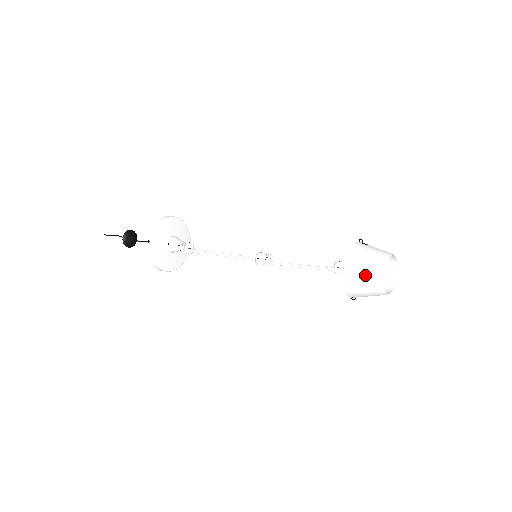
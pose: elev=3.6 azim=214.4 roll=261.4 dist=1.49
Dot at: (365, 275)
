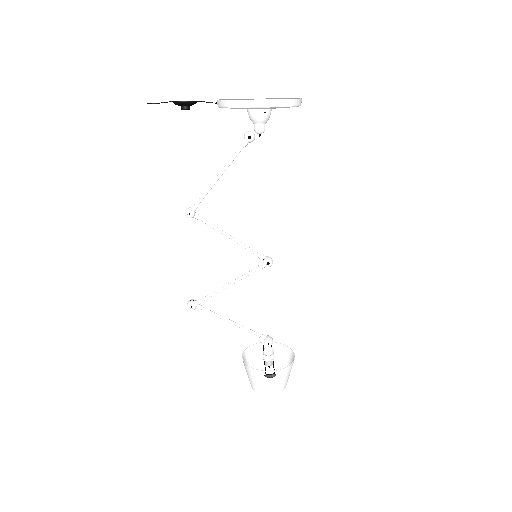
Dot at: occluded
